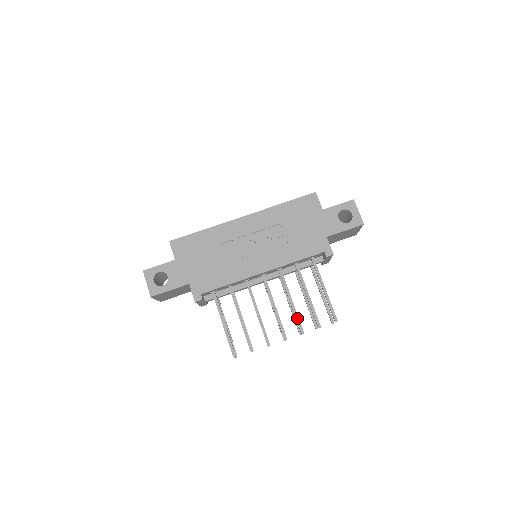
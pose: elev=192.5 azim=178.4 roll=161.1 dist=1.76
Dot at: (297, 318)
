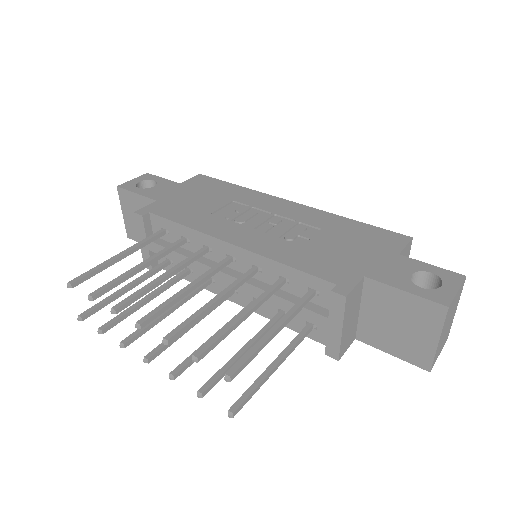
Dot at: (189, 320)
